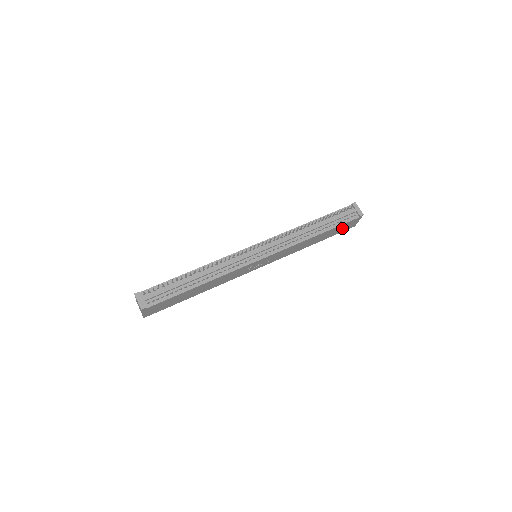
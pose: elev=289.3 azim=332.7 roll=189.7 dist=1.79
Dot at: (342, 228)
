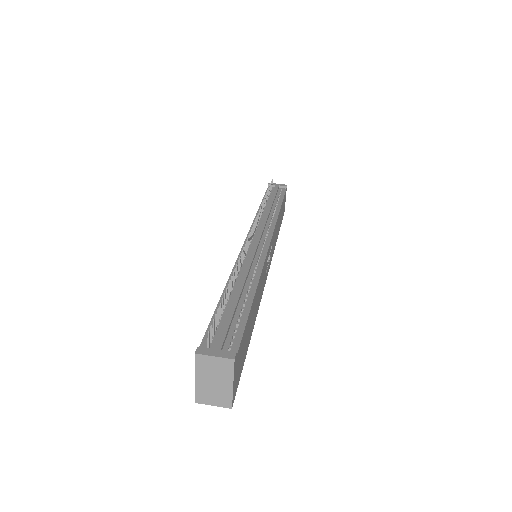
Dot at: (283, 209)
